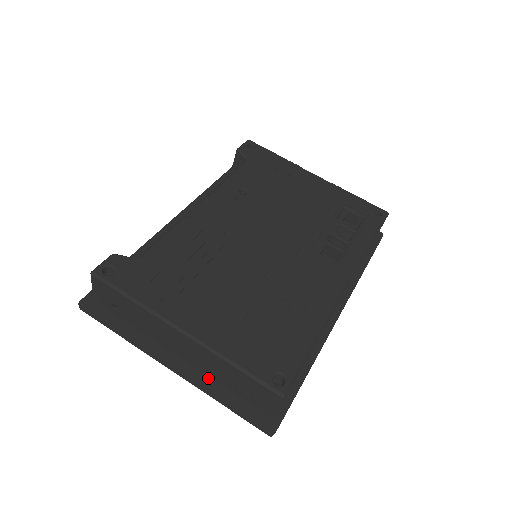
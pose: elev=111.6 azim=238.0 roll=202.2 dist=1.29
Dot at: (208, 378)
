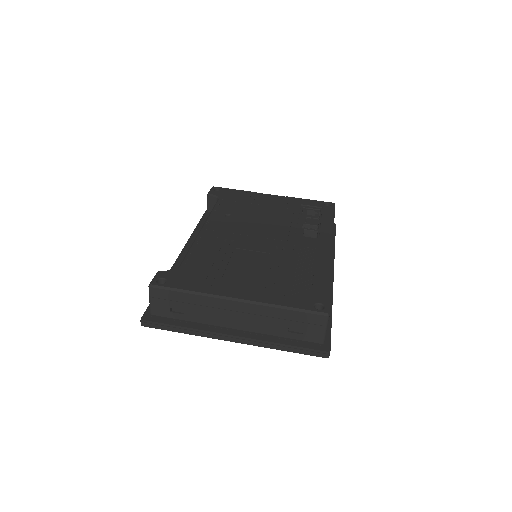
Dot at: (264, 335)
